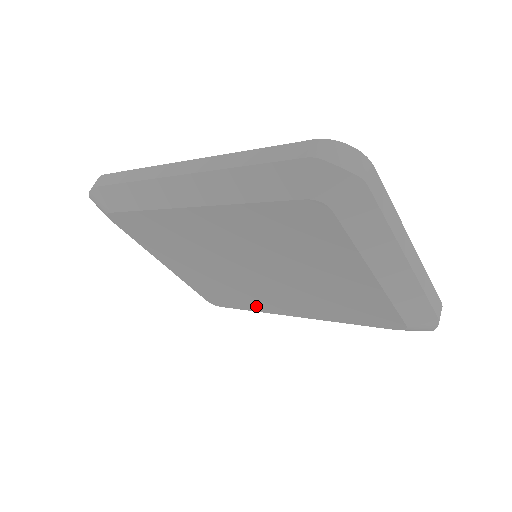
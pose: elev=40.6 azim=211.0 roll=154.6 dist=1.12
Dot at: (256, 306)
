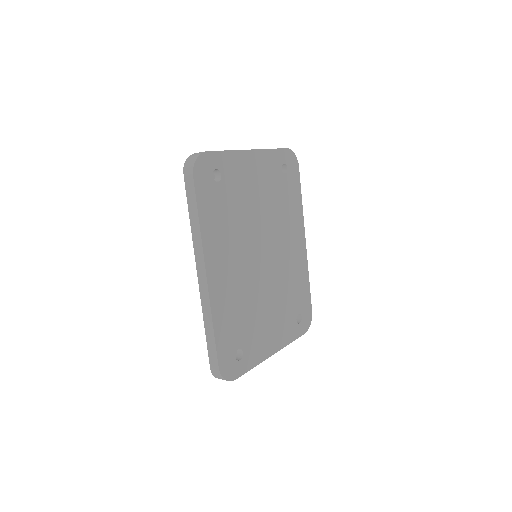
Dot at: occluded
